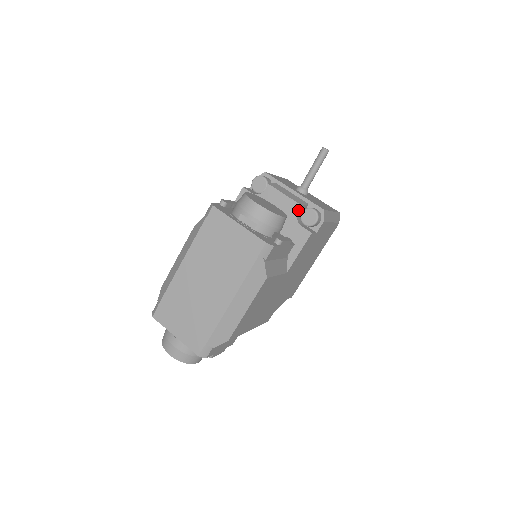
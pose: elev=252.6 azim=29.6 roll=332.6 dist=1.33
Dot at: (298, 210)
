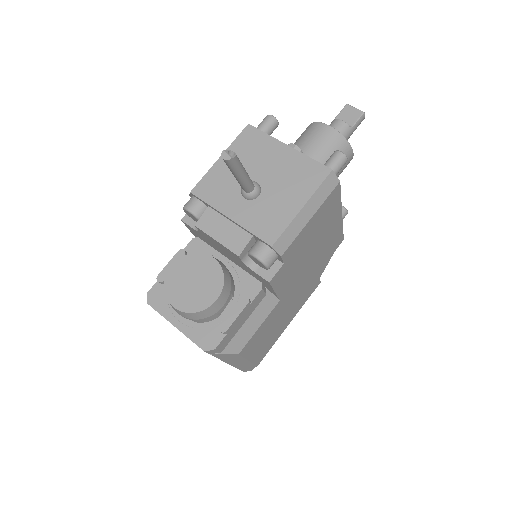
Dot at: (239, 259)
